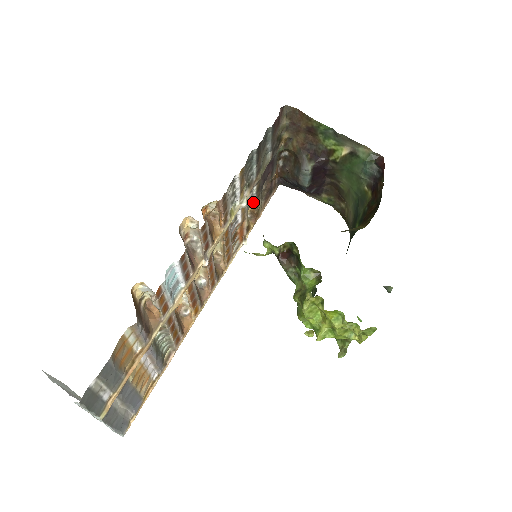
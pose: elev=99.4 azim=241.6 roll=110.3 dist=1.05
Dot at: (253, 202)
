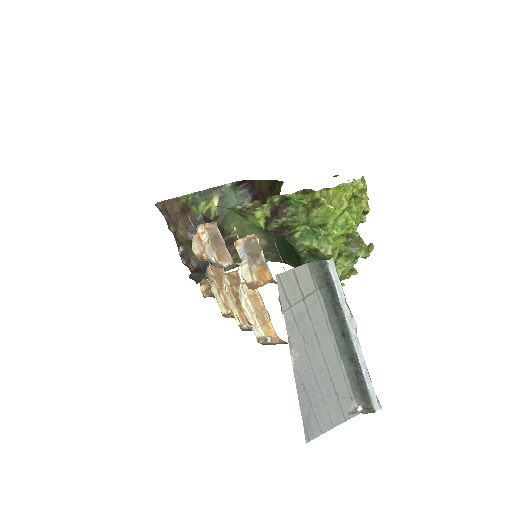
Dot at: occluded
